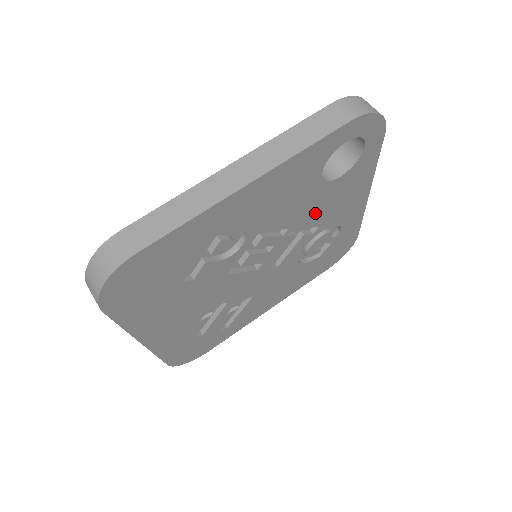
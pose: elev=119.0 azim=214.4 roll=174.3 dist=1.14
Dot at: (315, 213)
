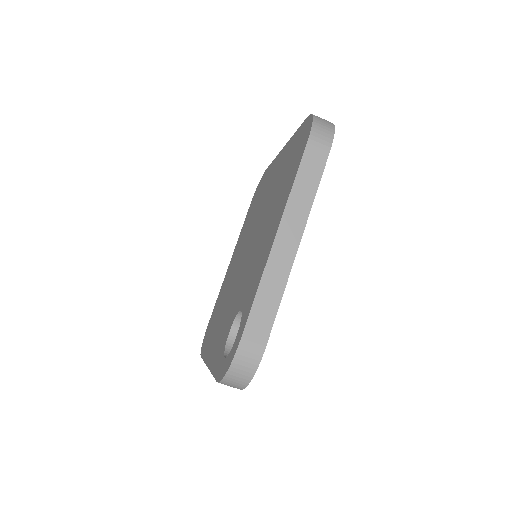
Dot at: occluded
